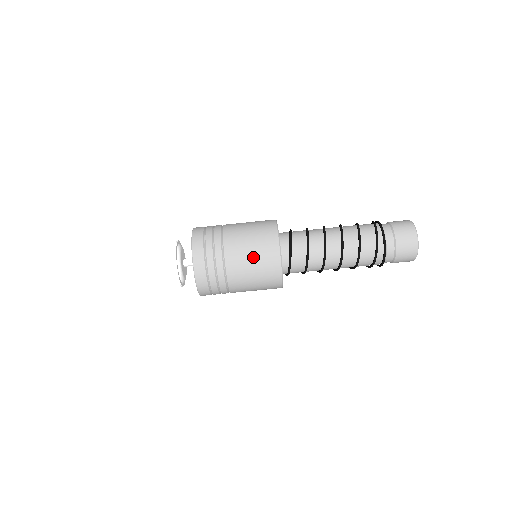
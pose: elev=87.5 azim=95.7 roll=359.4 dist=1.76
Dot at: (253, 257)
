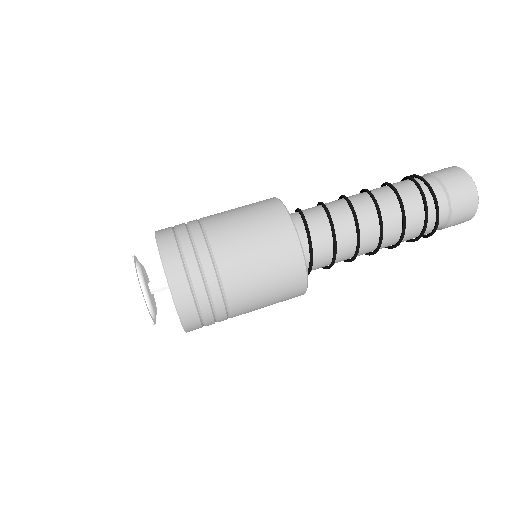
Dot at: (257, 245)
